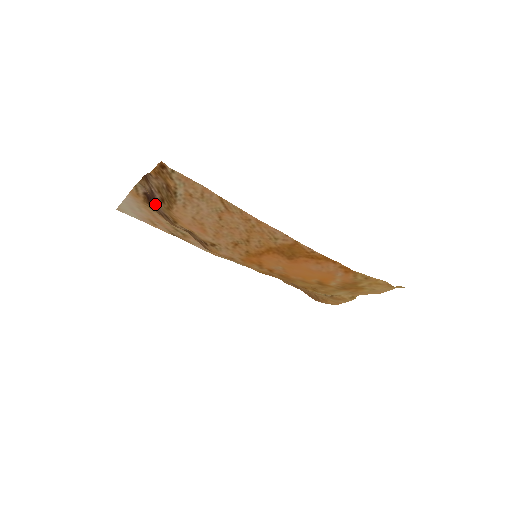
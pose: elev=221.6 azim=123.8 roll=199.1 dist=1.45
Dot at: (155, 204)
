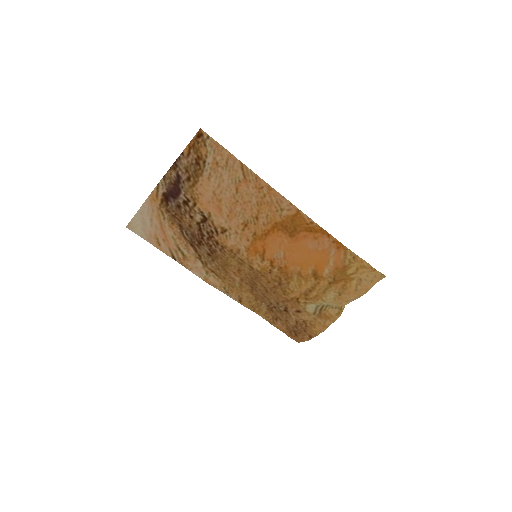
Dot at: (177, 191)
